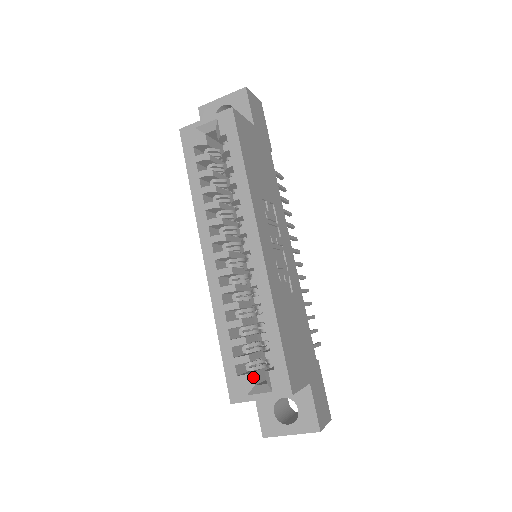
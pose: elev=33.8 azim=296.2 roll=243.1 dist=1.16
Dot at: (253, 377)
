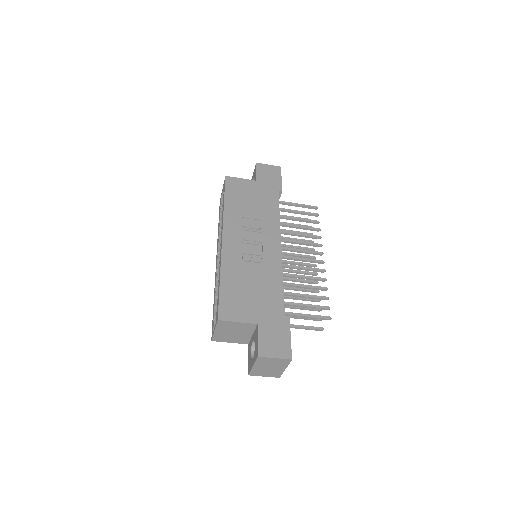
Dot at: occluded
